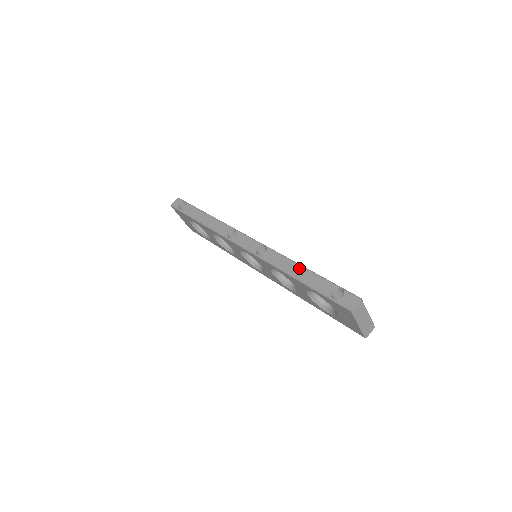
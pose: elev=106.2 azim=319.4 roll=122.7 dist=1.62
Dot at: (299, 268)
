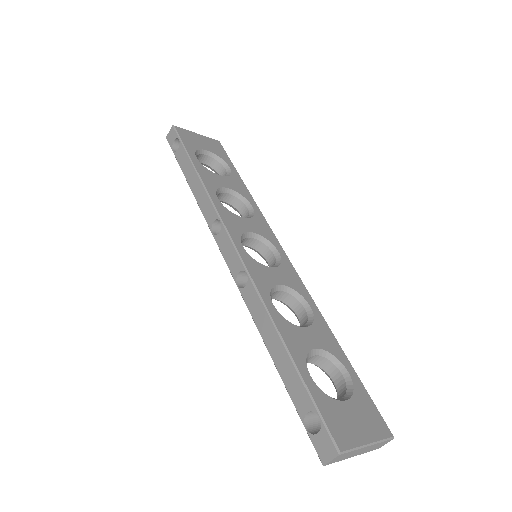
Dot at: (276, 341)
